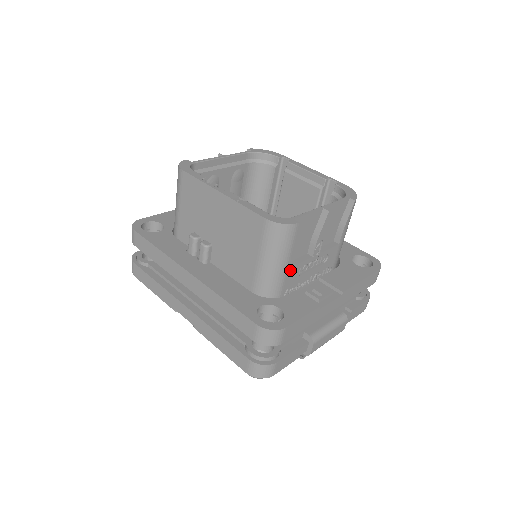
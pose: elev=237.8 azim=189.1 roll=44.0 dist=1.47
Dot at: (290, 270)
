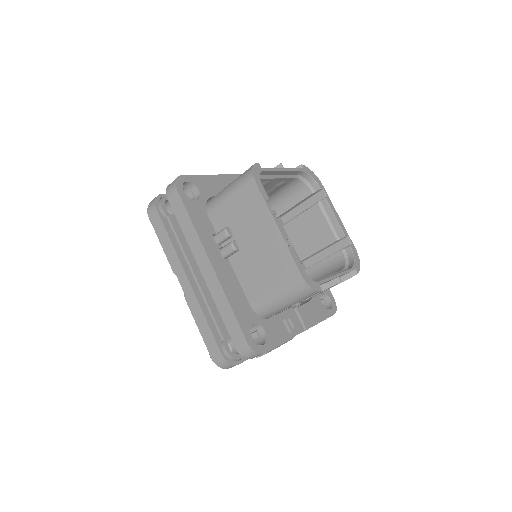
Dot at: (288, 307)
